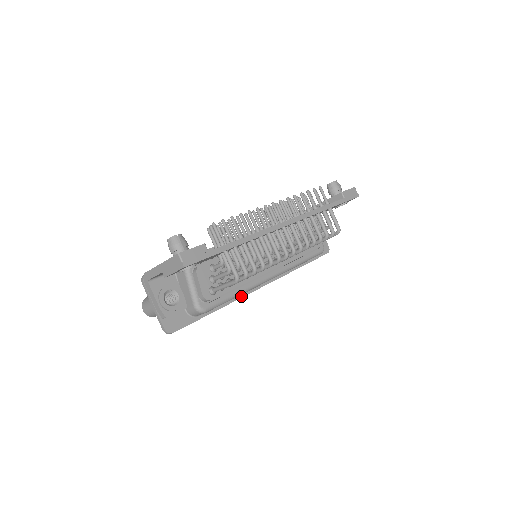
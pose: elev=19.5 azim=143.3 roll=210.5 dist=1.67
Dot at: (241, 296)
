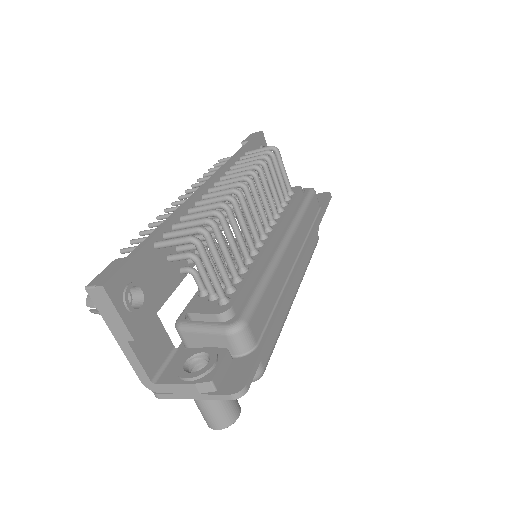
Dot at: (287, 287)
